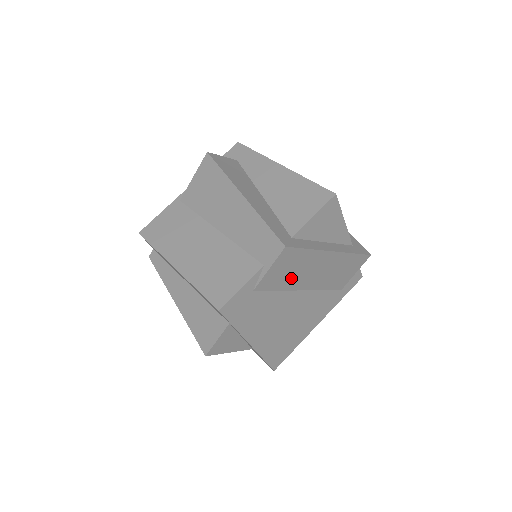
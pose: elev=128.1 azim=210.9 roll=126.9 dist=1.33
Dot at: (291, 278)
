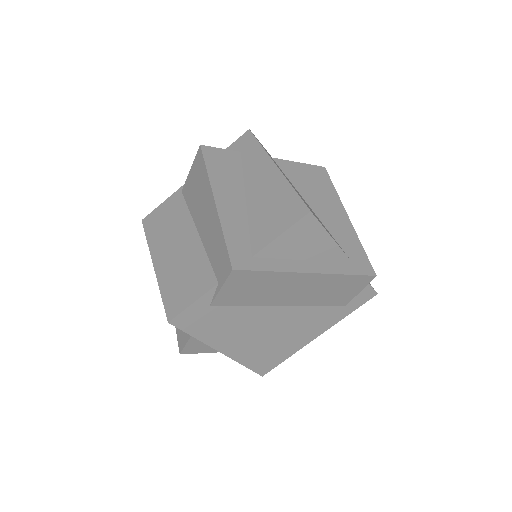
Dot at: (259, 296)
